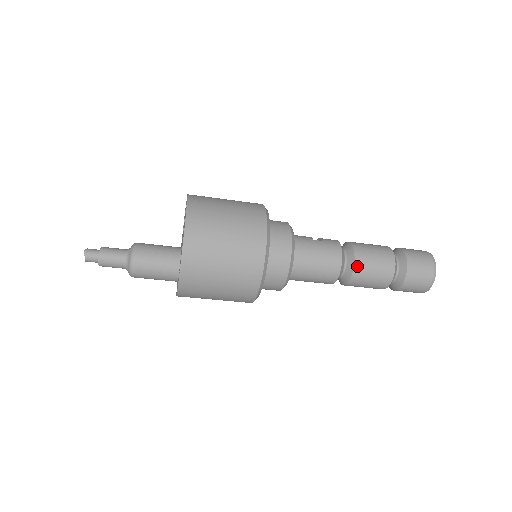
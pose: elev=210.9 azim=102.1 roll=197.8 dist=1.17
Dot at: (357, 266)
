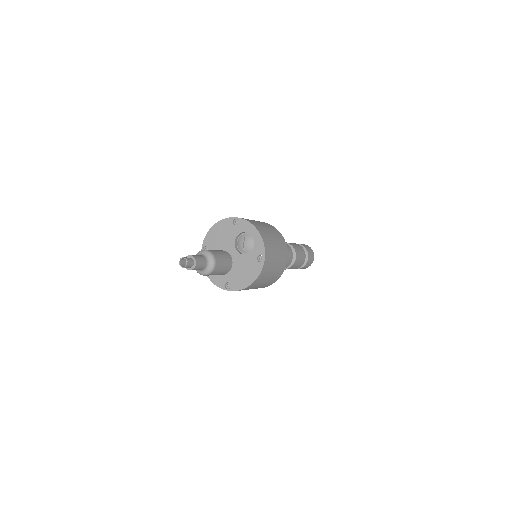
Dot at: occluded
